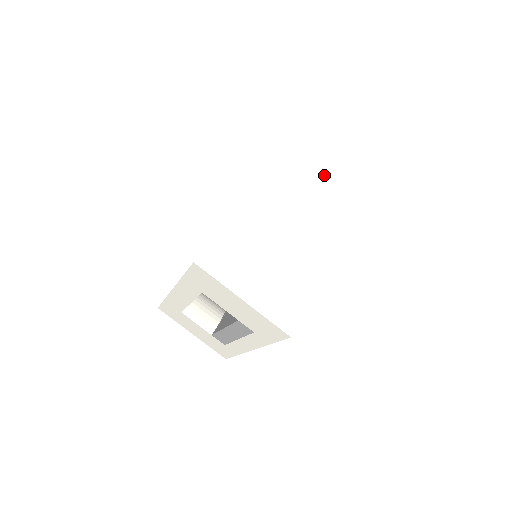
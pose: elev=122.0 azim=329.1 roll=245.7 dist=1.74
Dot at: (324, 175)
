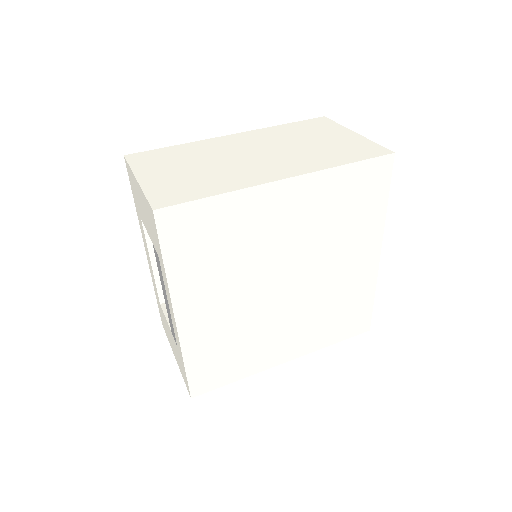
Dot at: (324, 138)
